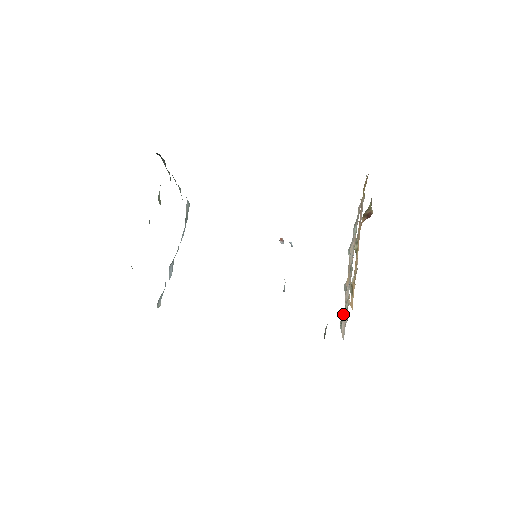
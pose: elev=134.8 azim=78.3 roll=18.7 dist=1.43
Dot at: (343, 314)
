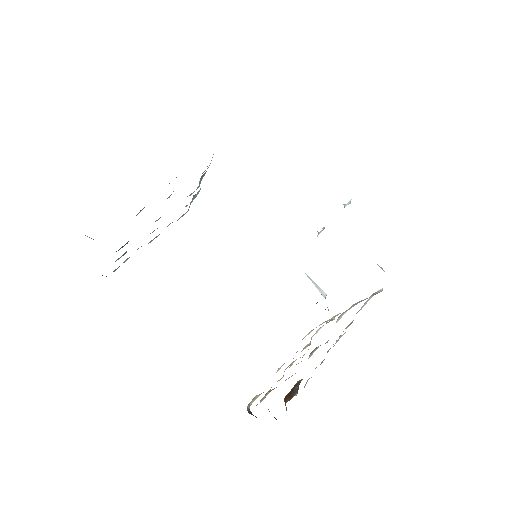
Dot at: occluded
